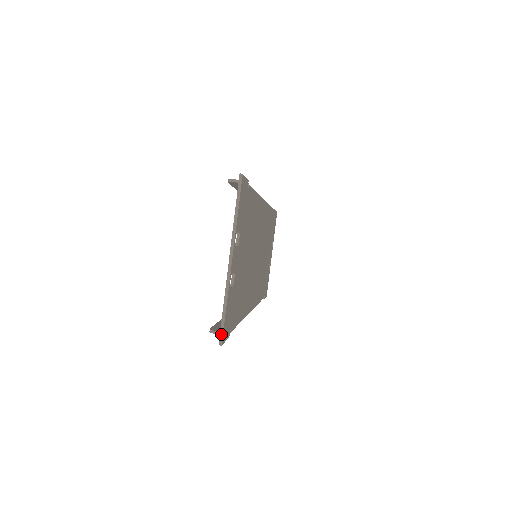
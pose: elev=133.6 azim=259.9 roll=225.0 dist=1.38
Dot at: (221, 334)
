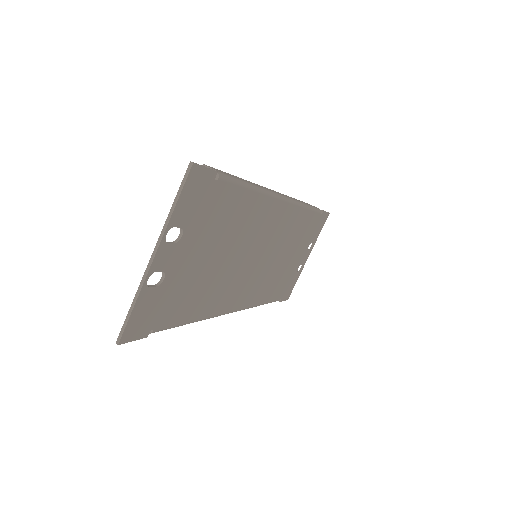
Dot at: (121, 333)
